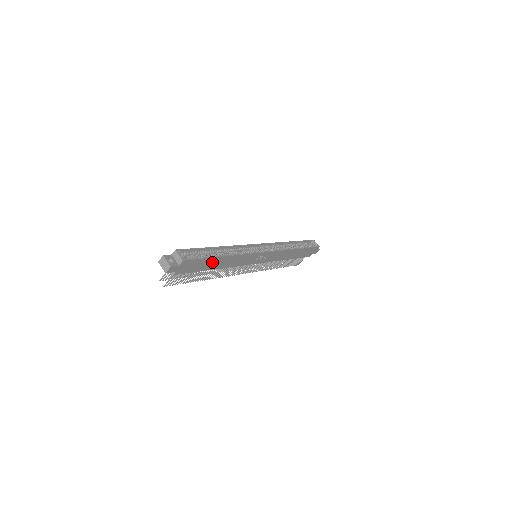
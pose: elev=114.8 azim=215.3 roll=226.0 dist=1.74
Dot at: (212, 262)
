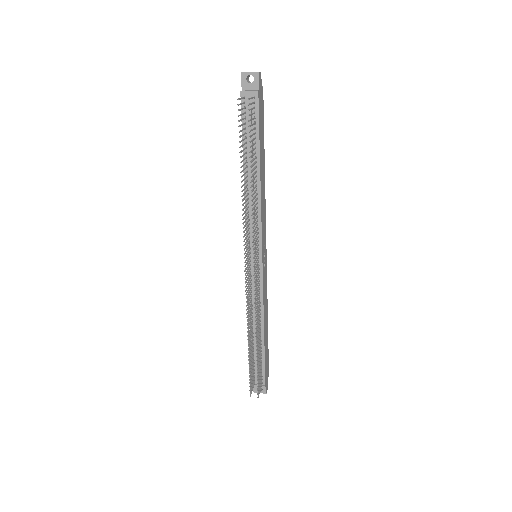
Dot at: (262, 150)
